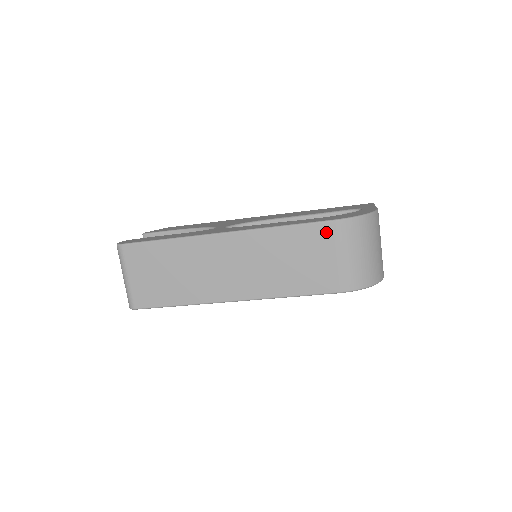
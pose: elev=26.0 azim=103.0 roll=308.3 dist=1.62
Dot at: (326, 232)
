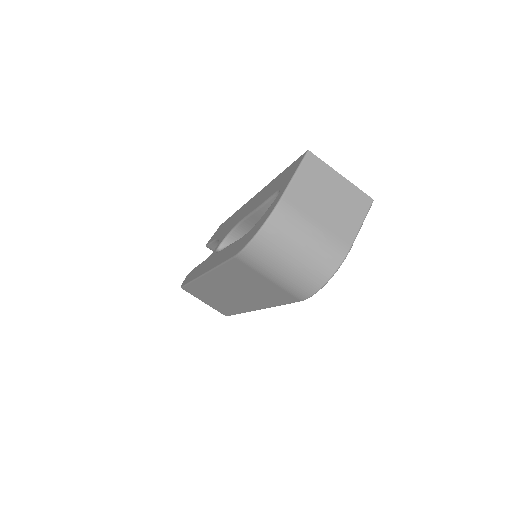
Dot at: (242, 265)
